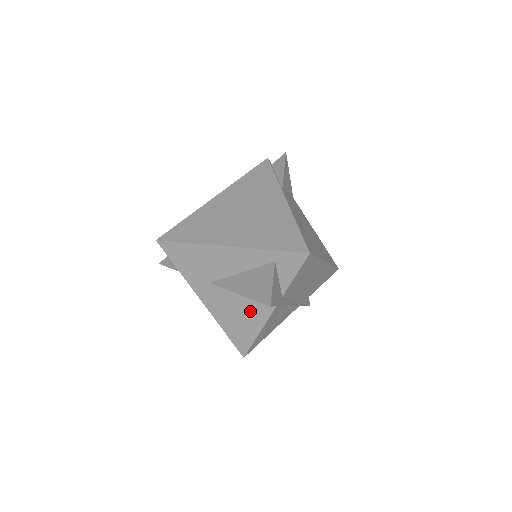
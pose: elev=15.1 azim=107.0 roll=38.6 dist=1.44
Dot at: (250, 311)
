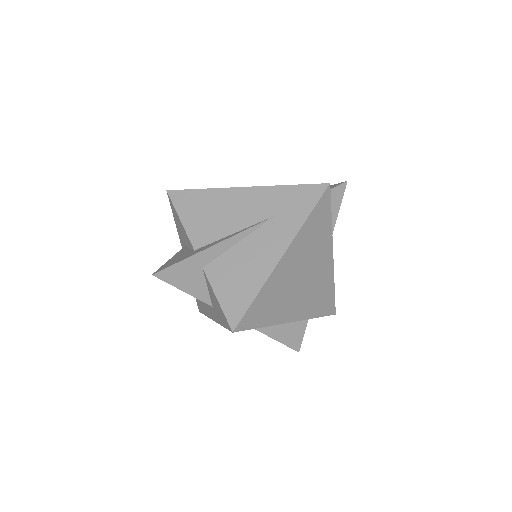
Dot at: occluded
